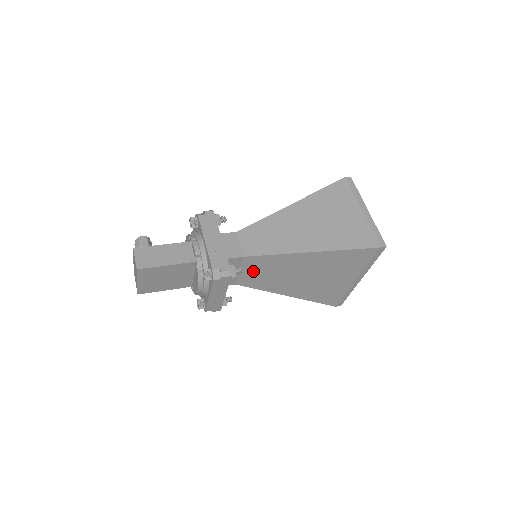
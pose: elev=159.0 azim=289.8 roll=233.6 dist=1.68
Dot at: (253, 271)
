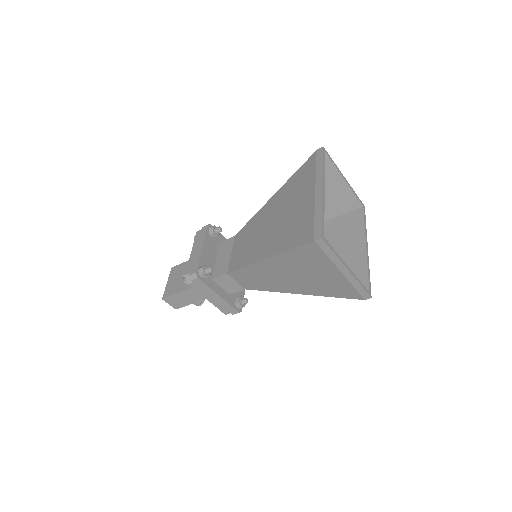
Dot at: (239, 247)
